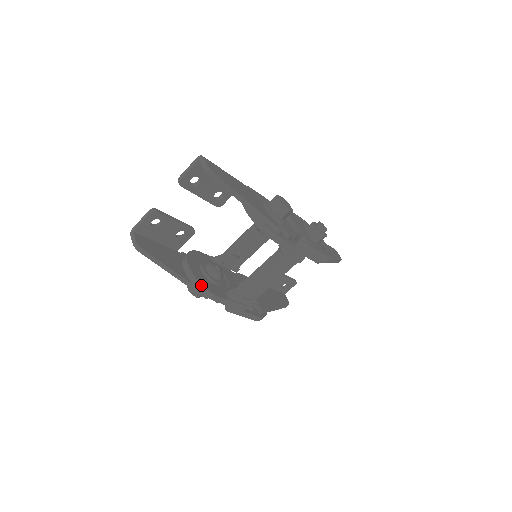
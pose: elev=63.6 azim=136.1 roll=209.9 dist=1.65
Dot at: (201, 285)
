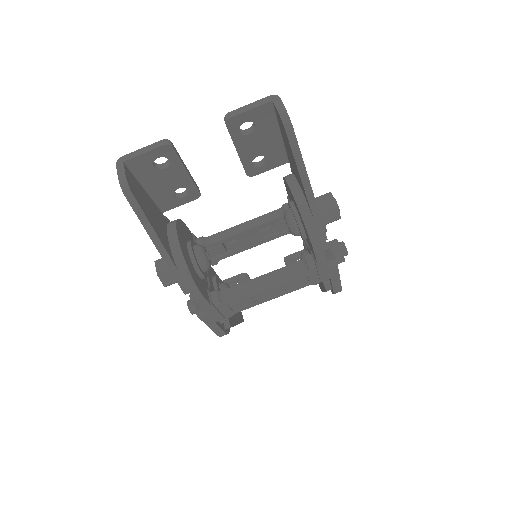
Dot at: (189, 274)
